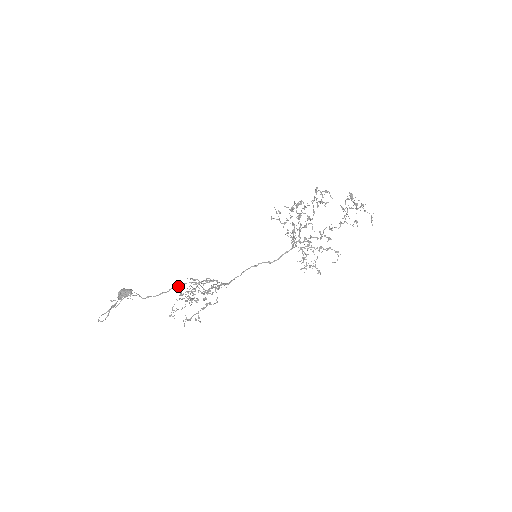
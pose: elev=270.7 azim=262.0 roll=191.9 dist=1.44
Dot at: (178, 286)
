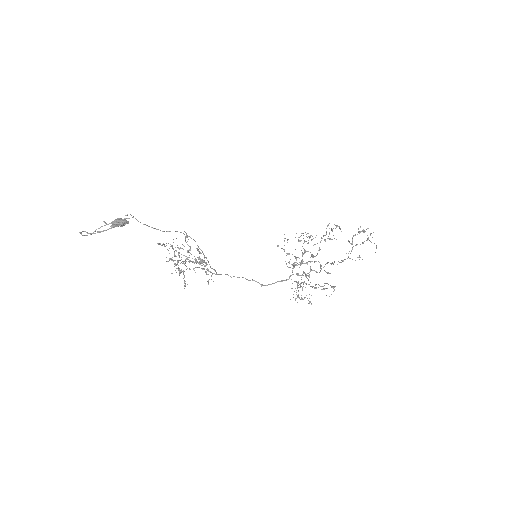
Dot at: (177, 231)
